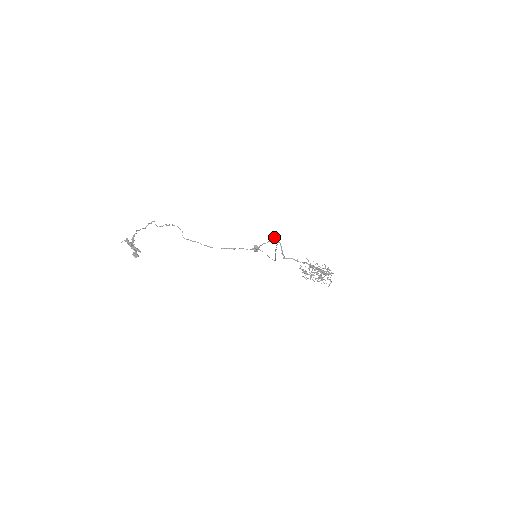
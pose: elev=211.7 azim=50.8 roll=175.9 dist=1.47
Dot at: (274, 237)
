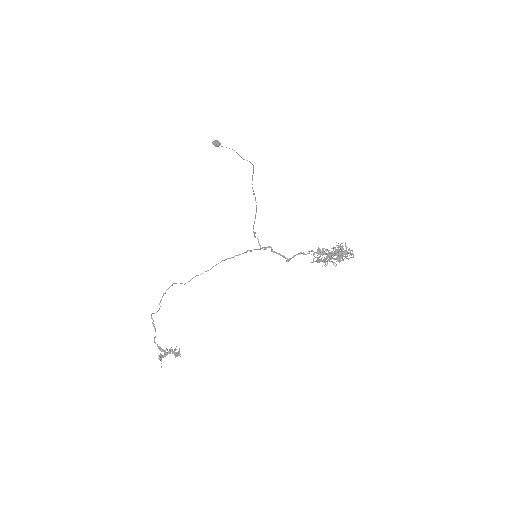
Dot at: (253, 229)
